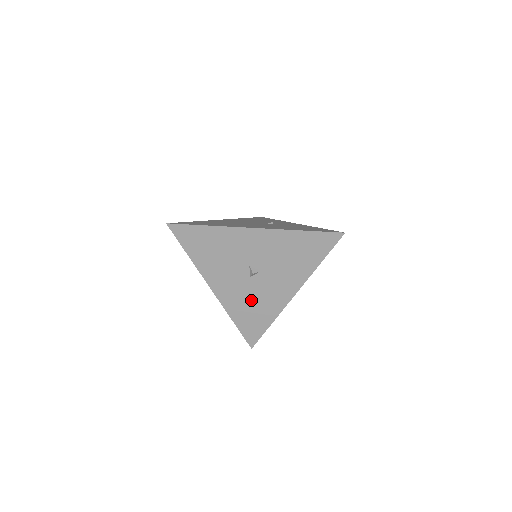
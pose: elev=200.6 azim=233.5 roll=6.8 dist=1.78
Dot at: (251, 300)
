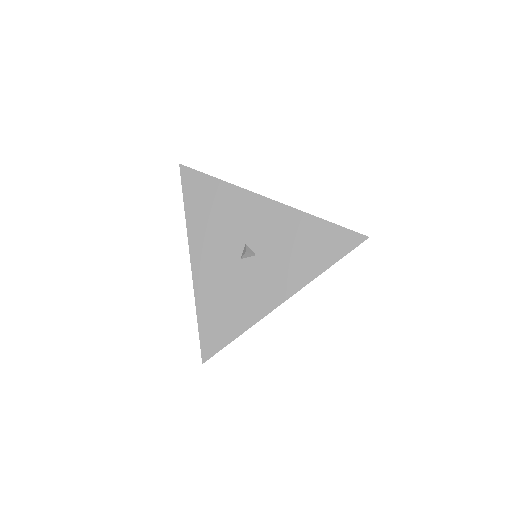
Dot at: (230, 291)
